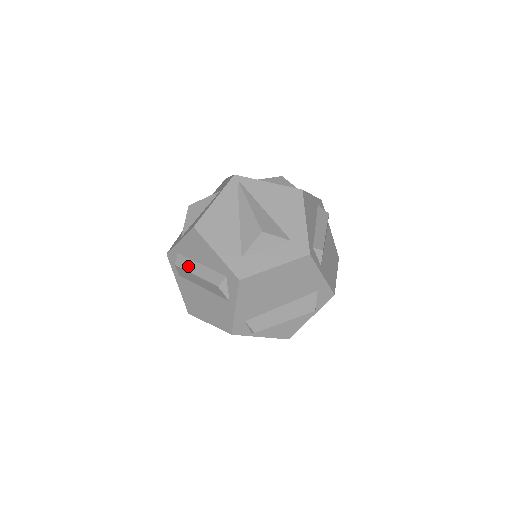
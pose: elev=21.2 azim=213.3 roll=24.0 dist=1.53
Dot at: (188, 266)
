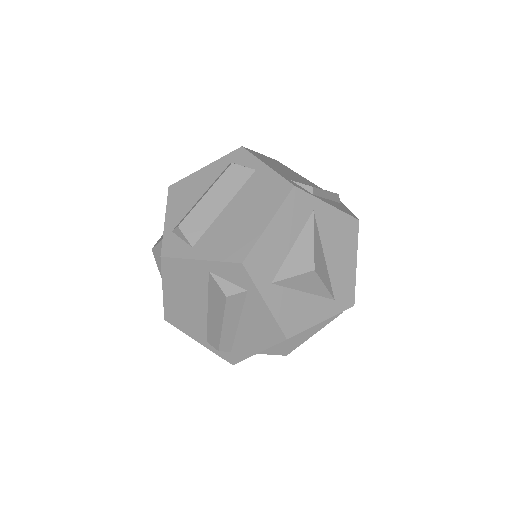
Dot at: (192, 208)
